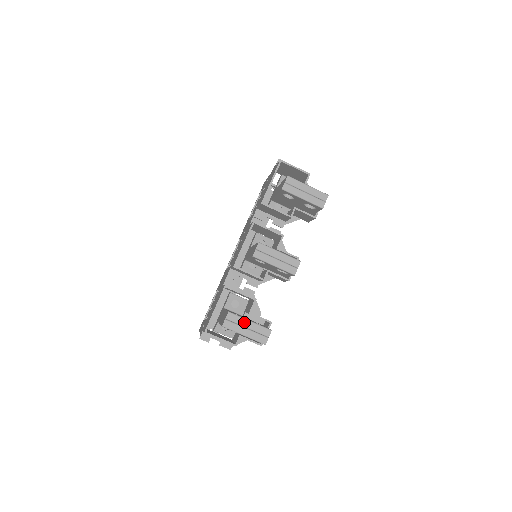
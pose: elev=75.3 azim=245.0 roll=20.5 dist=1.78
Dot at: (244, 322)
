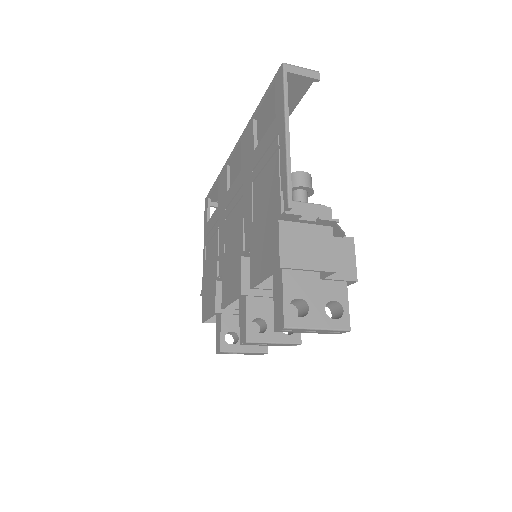
Dot at: (238, 353)
